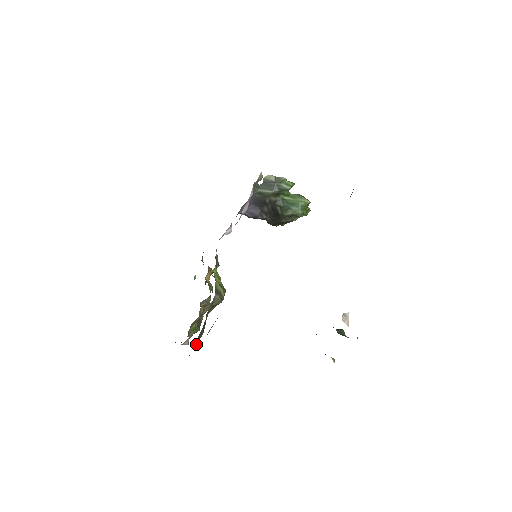
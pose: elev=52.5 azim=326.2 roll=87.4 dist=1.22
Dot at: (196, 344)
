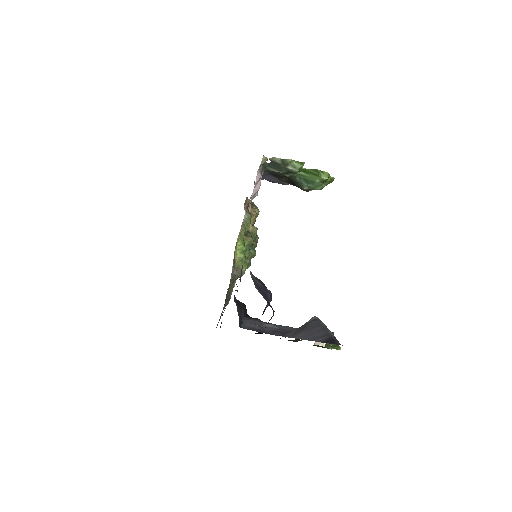
Dot at: occluded
